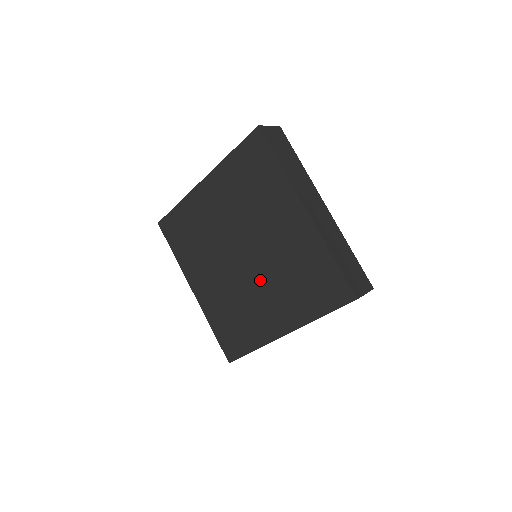
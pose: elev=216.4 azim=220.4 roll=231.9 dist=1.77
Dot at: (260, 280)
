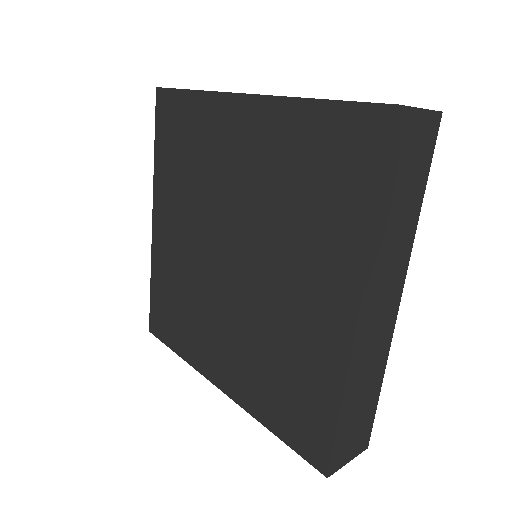
Dot at: (232, 309)
